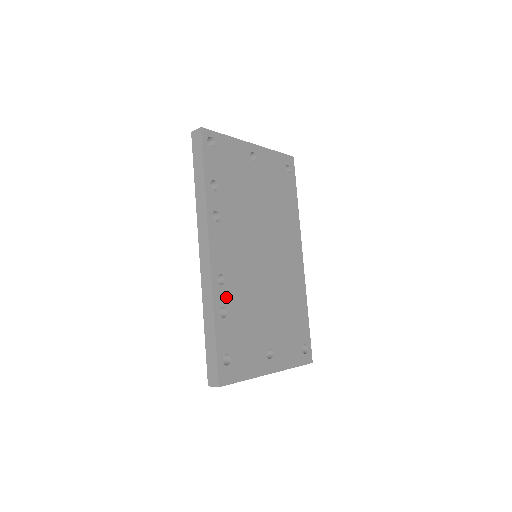
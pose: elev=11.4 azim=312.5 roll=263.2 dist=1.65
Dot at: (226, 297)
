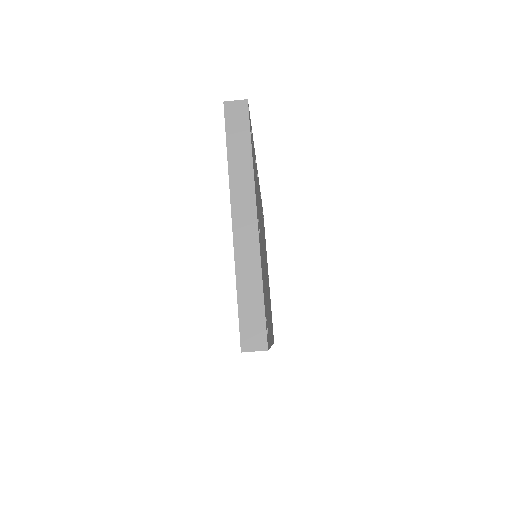
Dot at: occluded
